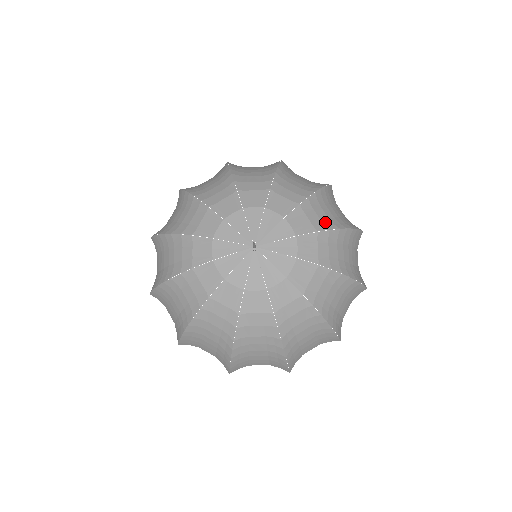
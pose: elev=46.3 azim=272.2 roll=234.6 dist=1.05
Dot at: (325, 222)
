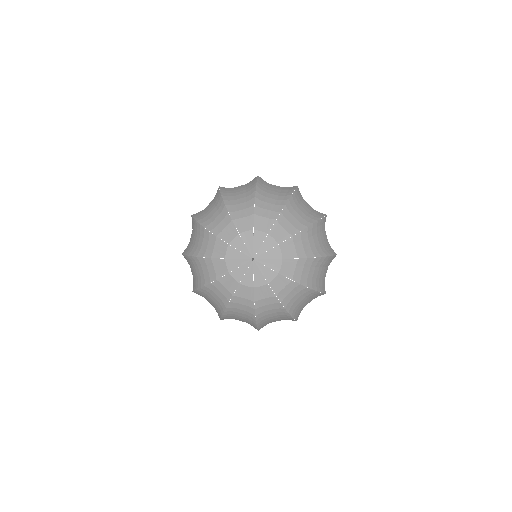
Dot at: (275, 209)
